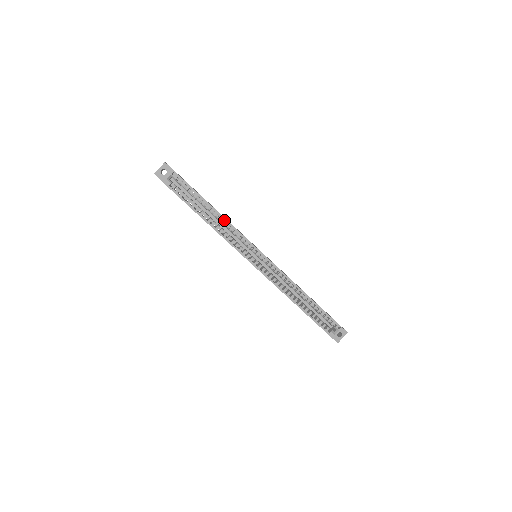
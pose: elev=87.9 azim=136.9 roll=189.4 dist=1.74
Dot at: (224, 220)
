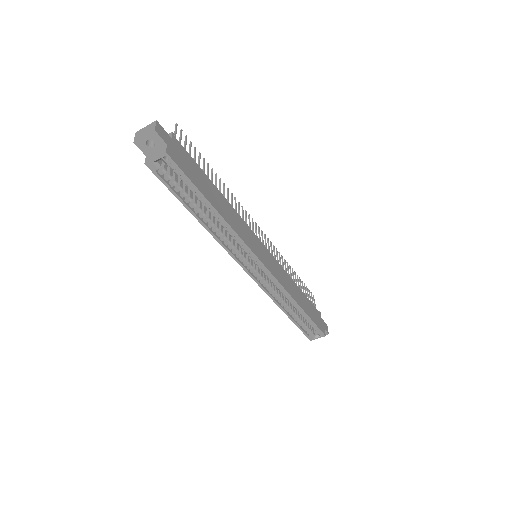
Dot at: (227, 224)
